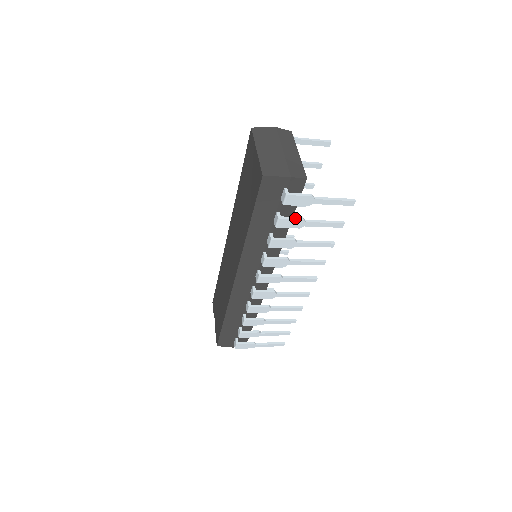
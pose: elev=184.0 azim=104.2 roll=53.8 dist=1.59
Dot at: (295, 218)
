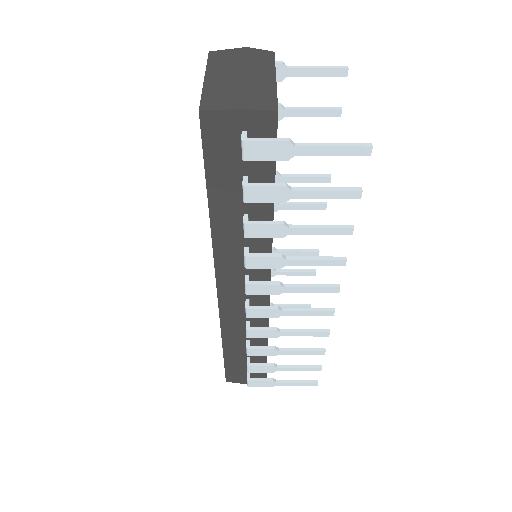
Dot at: (272, 184)
